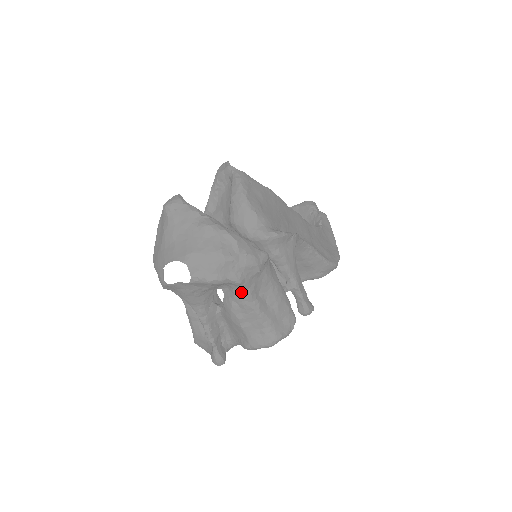
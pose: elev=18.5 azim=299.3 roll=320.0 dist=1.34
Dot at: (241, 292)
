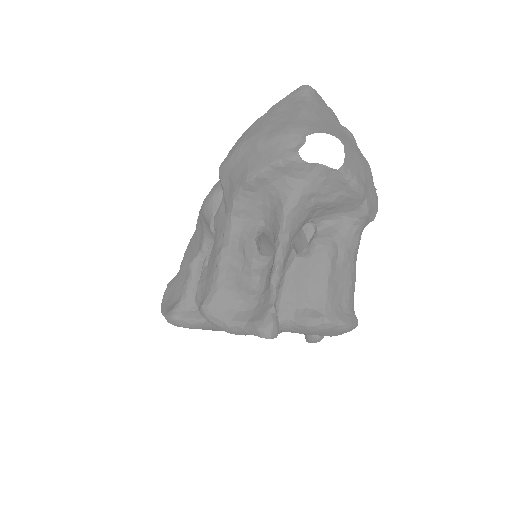
Dot at: (352, 232)
